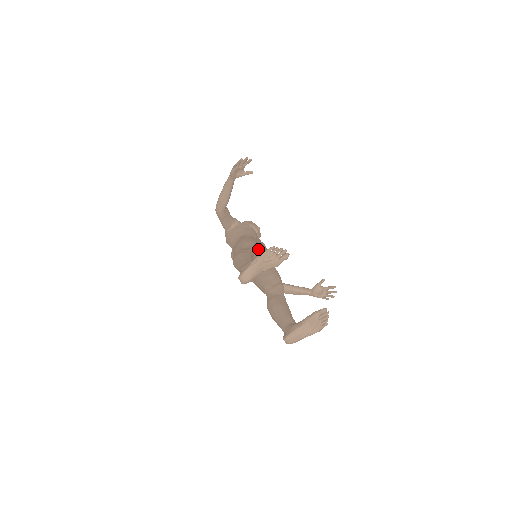
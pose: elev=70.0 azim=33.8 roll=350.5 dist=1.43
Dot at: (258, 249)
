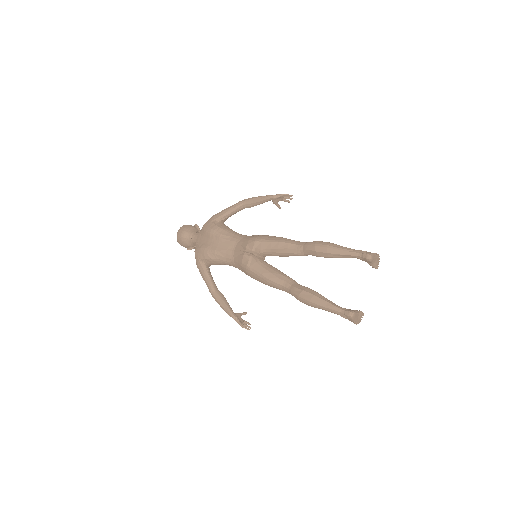
Dot at: occluded
